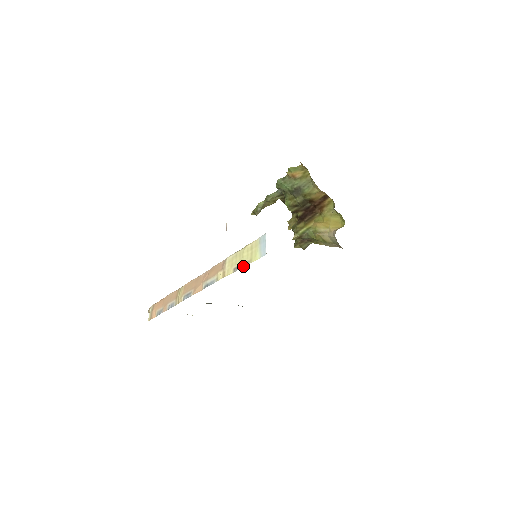
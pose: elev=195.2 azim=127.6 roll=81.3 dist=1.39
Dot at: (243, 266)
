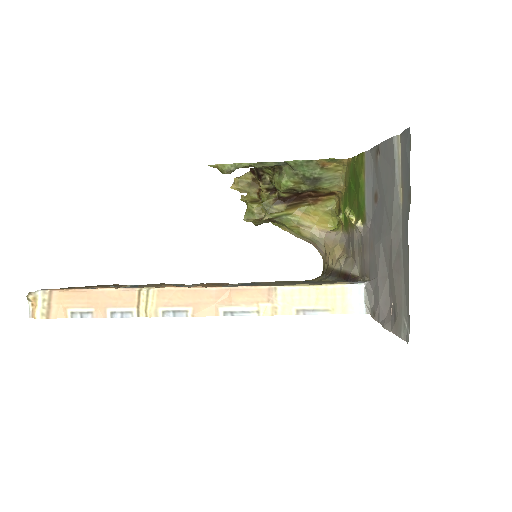
Dot at: (318, 313)
